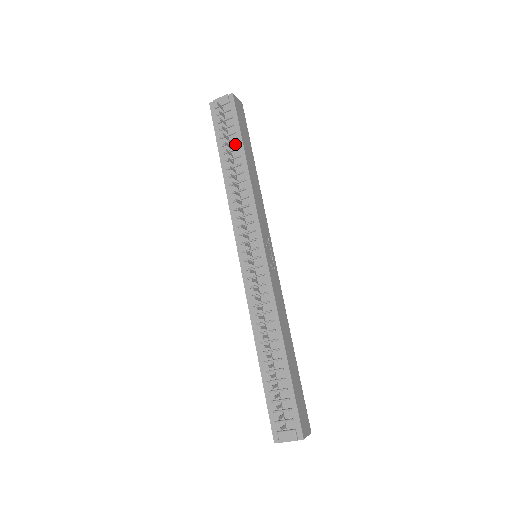
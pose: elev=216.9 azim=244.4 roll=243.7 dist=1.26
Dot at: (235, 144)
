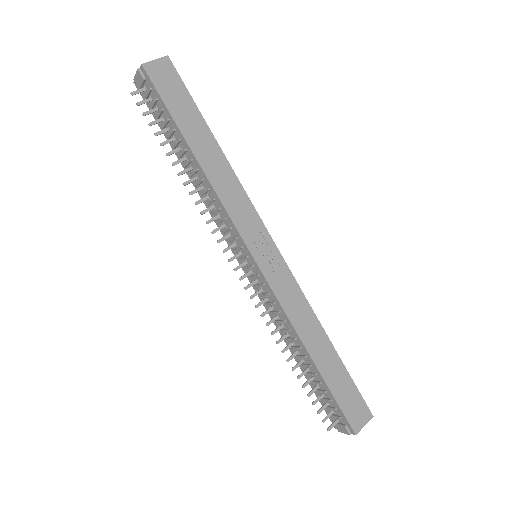
Dot at: (176, 134)
